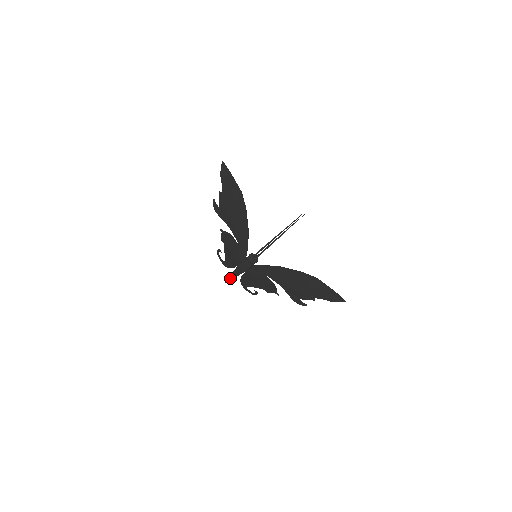
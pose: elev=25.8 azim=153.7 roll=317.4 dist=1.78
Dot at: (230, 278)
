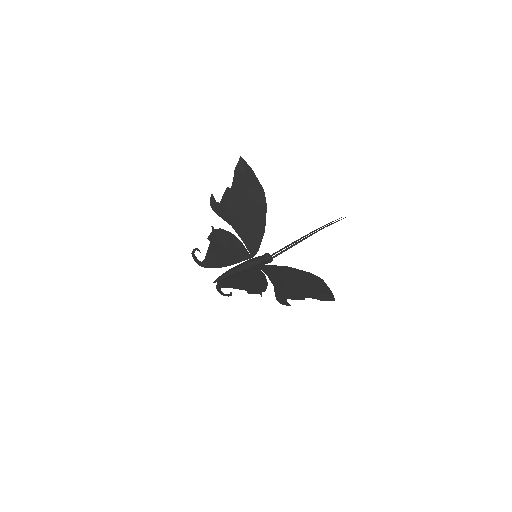
Dot at: (223, 278)
